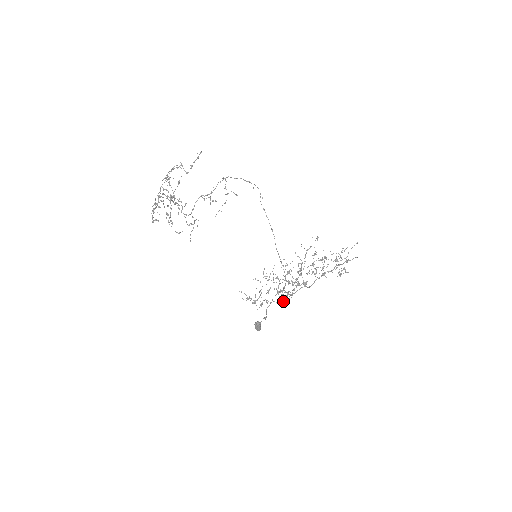
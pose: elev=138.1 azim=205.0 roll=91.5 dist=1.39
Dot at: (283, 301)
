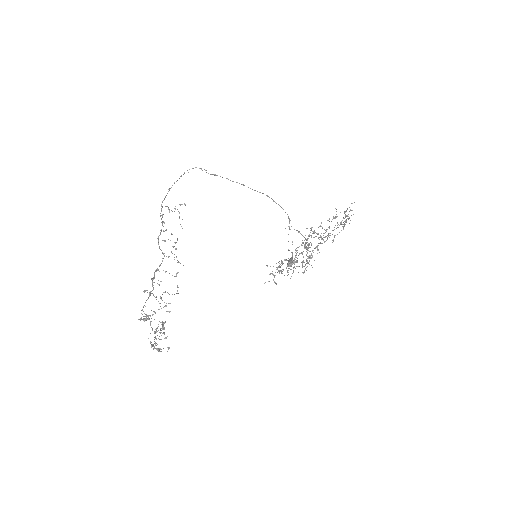
Dot at: occluded
